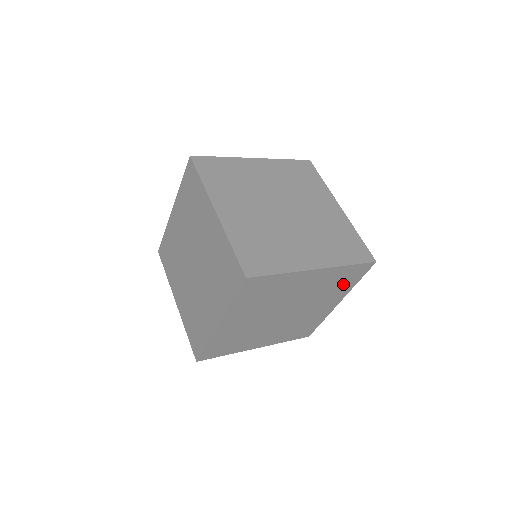
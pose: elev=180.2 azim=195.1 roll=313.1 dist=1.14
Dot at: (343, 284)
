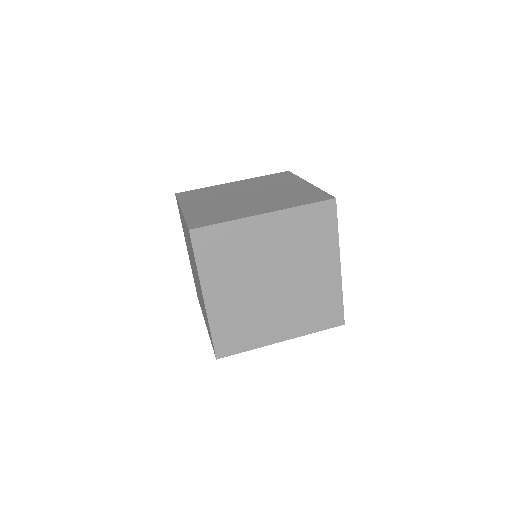
Dot at: (314, 316)
